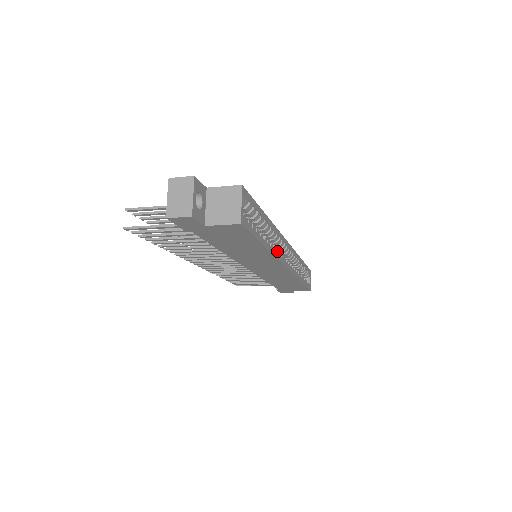
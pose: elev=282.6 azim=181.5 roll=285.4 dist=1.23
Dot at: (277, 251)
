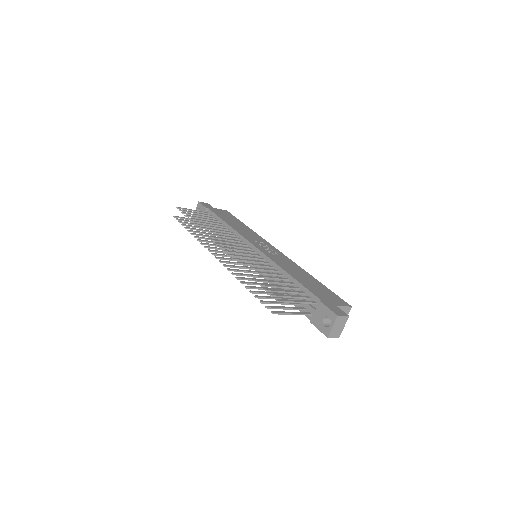
Dot at: occluded
